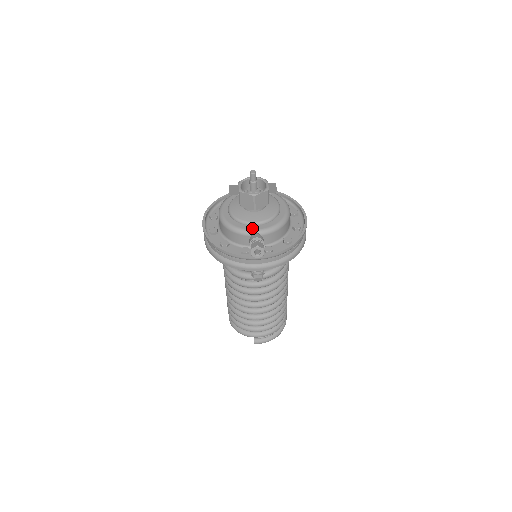
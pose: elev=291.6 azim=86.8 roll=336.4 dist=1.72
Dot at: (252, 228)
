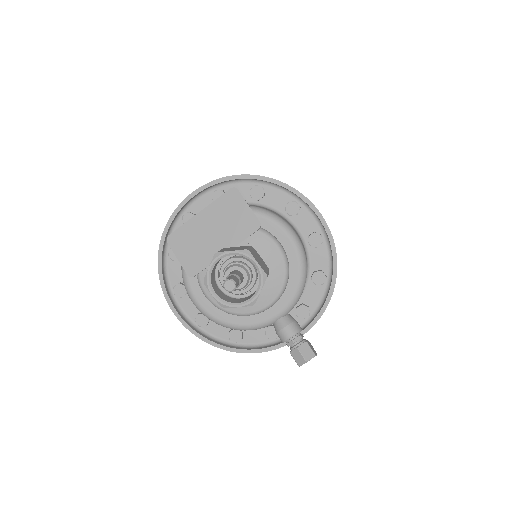
Dot at: (268, 316)
